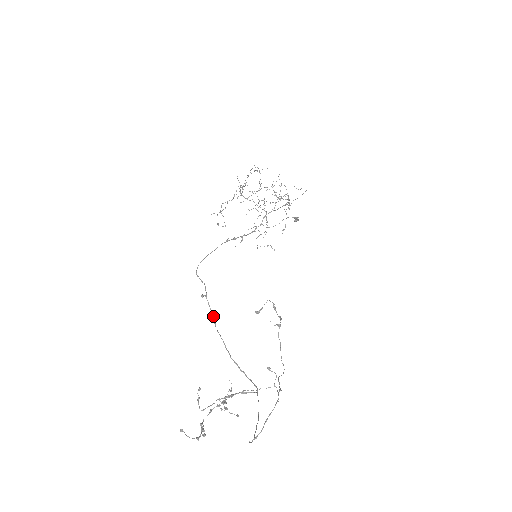
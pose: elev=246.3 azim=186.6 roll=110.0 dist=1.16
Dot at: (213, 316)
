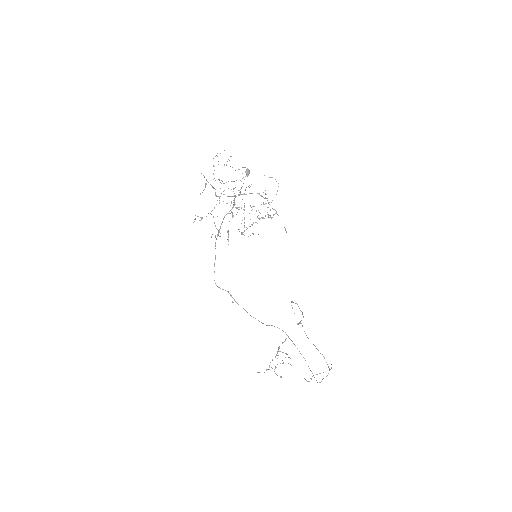
Dot at: (244, 309)
